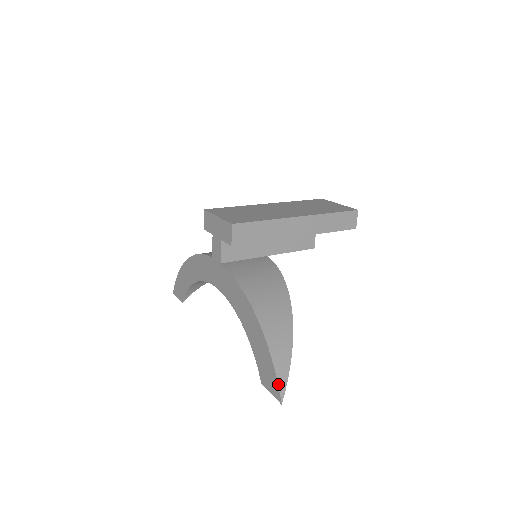
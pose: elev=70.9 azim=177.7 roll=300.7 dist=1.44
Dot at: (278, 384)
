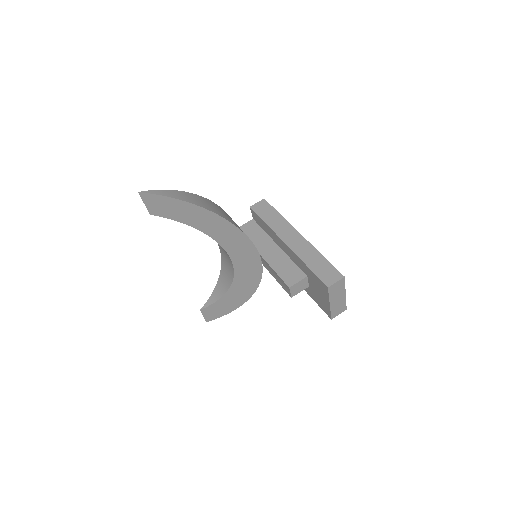
Dot at: (155, 190)
